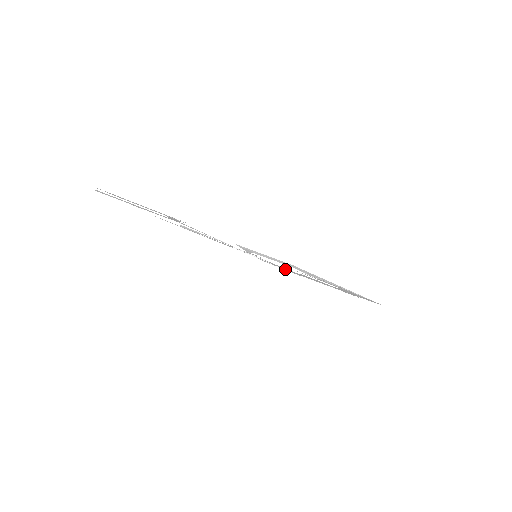
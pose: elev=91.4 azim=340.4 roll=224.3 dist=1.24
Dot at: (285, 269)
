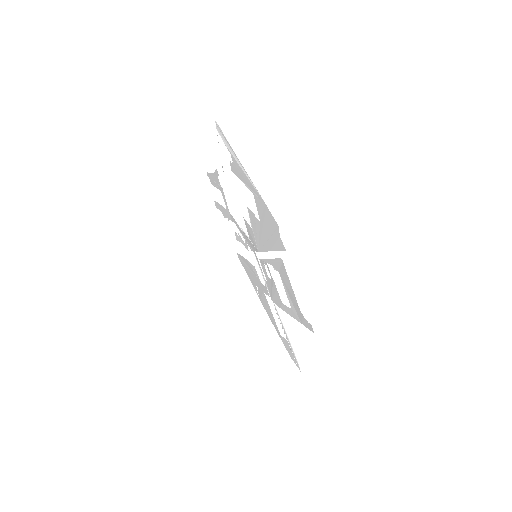
Dot at: (254, 238)
